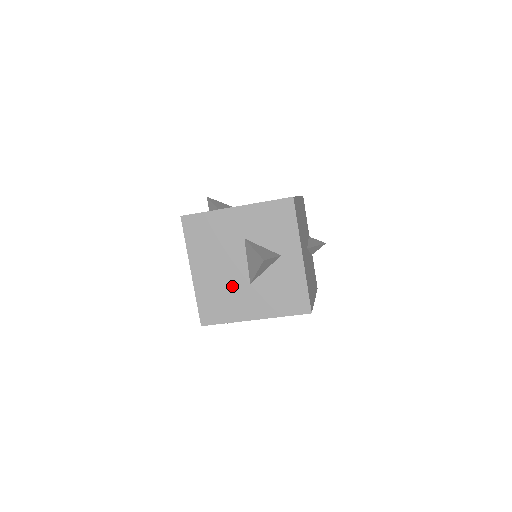
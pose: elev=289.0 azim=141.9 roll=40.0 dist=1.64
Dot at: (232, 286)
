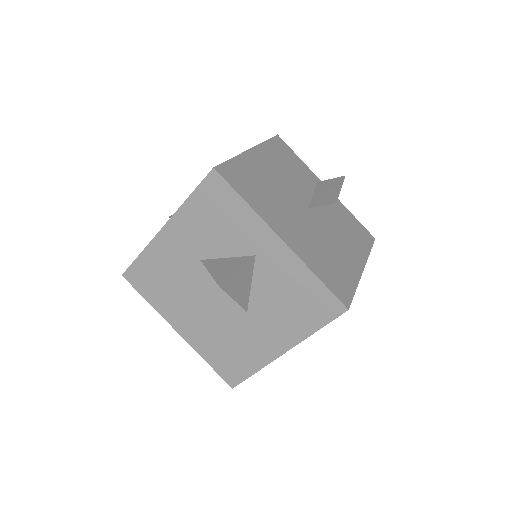
Dot at: (229, 326)
